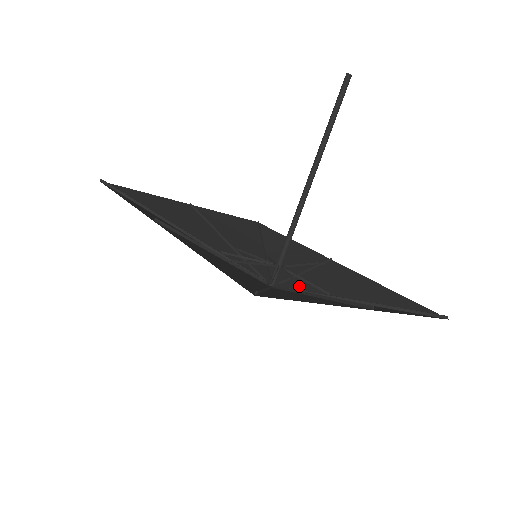
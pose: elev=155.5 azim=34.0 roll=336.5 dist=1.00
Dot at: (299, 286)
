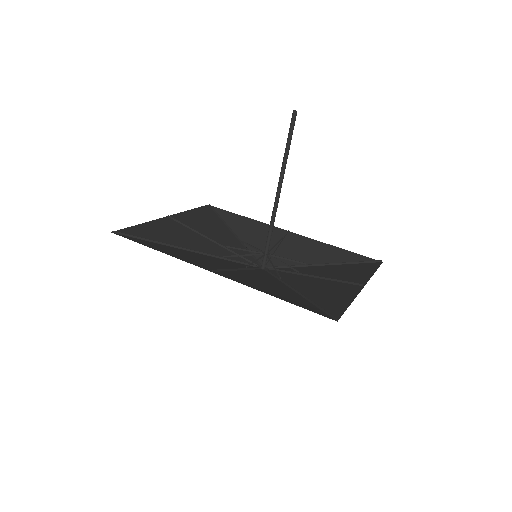
Dot at: occluded
